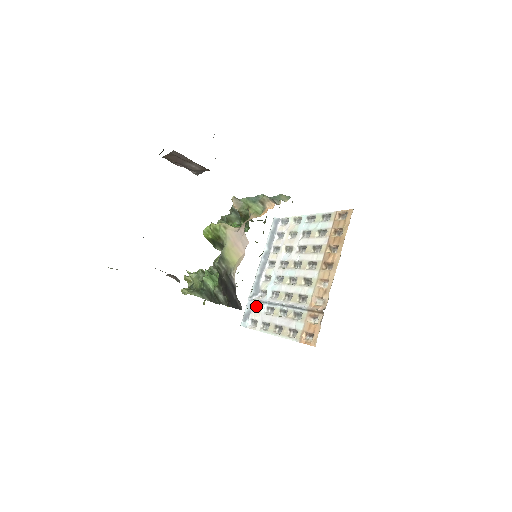
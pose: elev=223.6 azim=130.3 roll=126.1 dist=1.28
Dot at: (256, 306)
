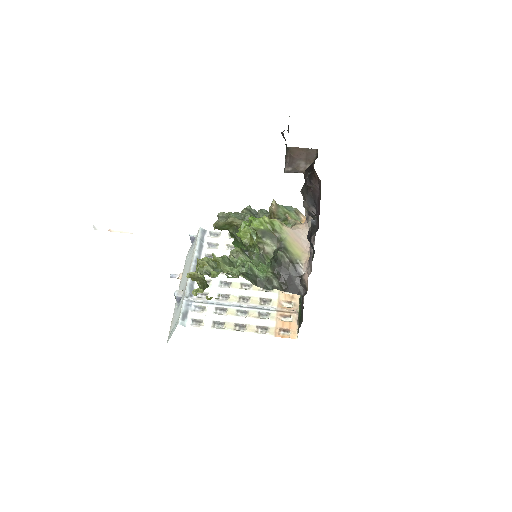
Dot at: (195, 306)
